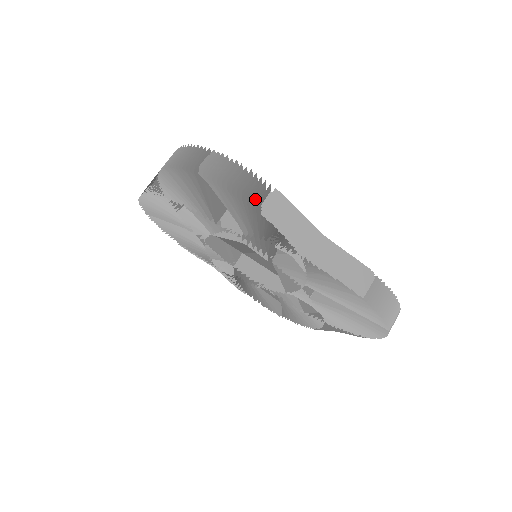
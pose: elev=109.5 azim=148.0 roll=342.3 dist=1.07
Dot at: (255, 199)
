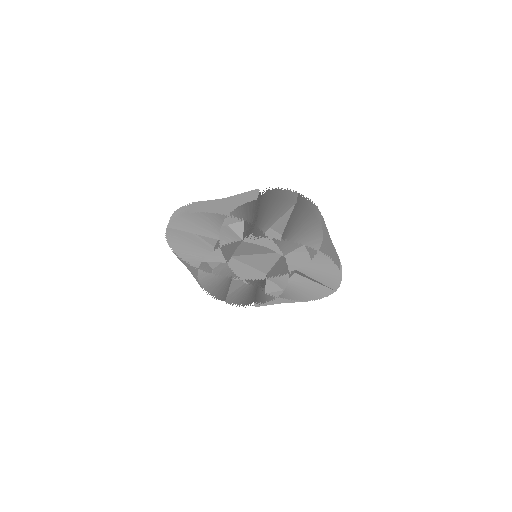
Dot at: (319, 219)
